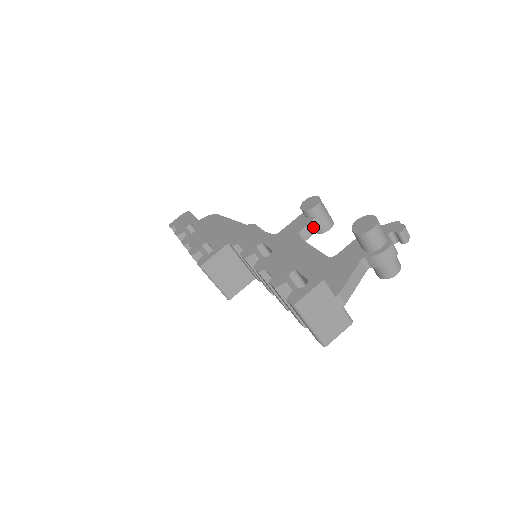
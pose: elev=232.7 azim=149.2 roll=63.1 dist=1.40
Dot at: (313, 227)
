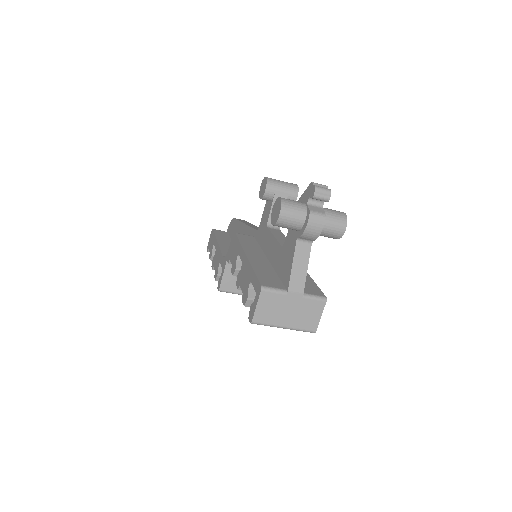
Dot at: occluded
